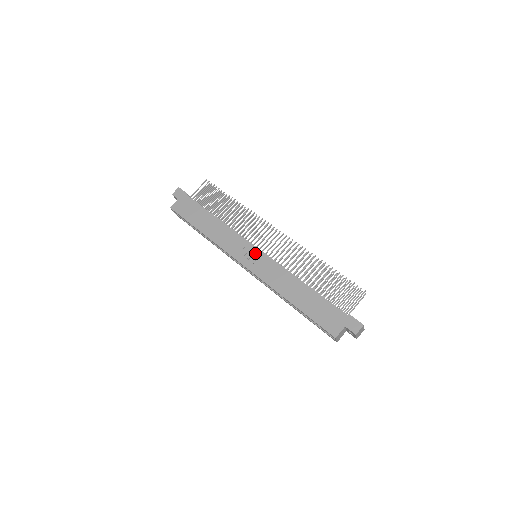
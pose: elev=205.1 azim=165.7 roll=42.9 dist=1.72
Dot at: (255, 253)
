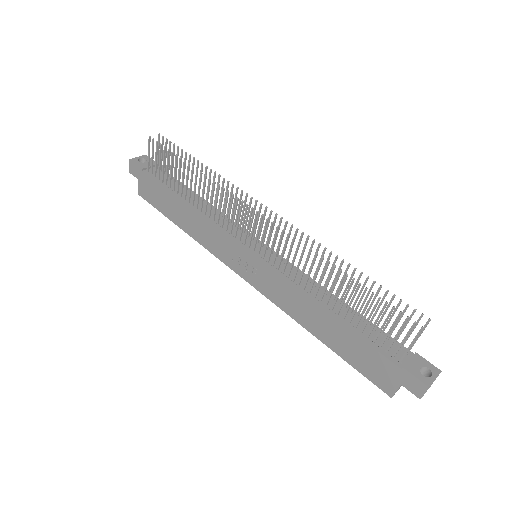
Dot at: (249, 261)
